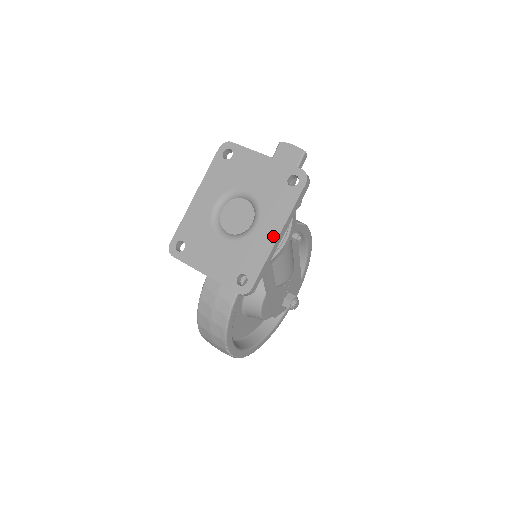
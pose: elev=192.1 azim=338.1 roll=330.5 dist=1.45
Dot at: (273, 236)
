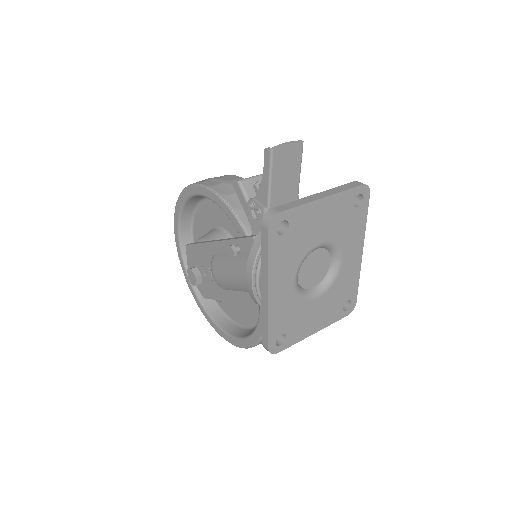
Dot at: (359, 257)
